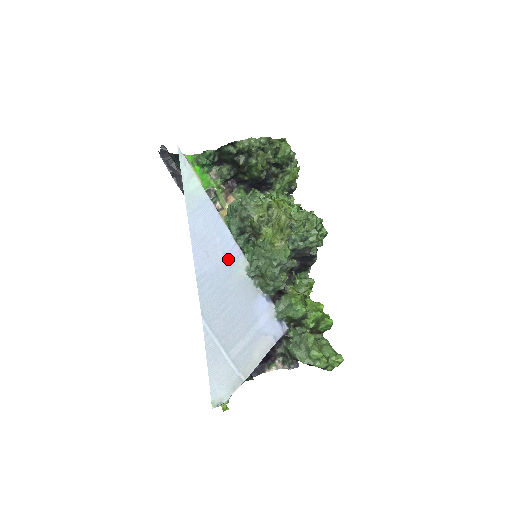
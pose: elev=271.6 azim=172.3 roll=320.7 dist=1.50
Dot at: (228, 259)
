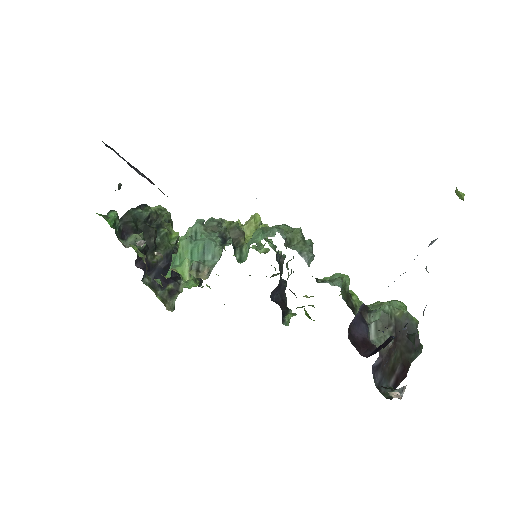
Dot at: occluded
